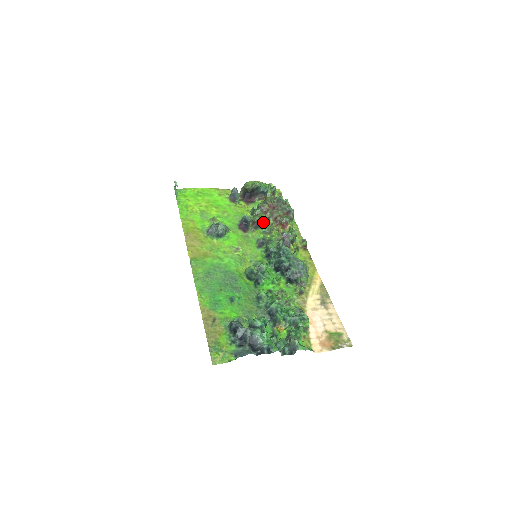
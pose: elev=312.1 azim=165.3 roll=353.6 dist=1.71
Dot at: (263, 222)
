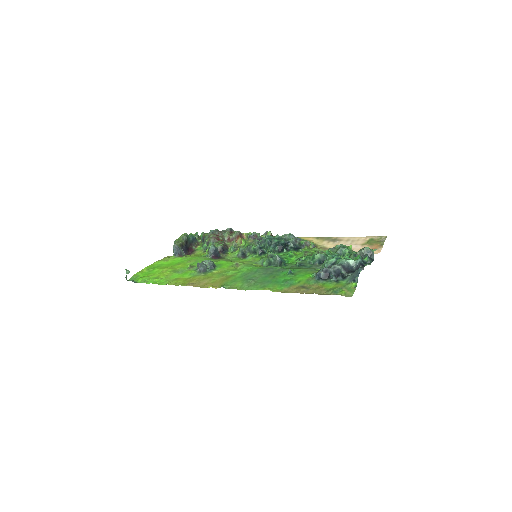
Dot at: (224, 246)
